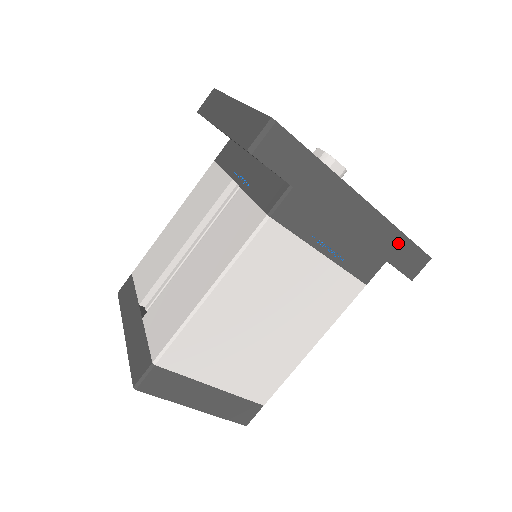
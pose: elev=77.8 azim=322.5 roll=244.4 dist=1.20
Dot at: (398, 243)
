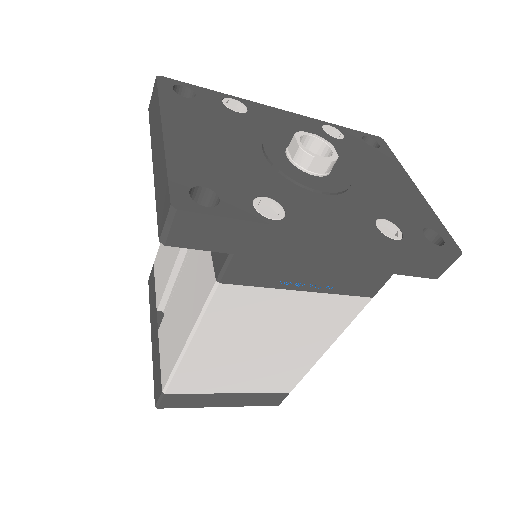
Dot at: (404, 256)
